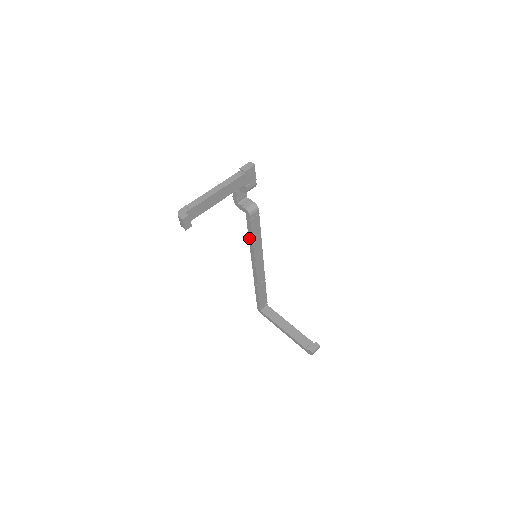
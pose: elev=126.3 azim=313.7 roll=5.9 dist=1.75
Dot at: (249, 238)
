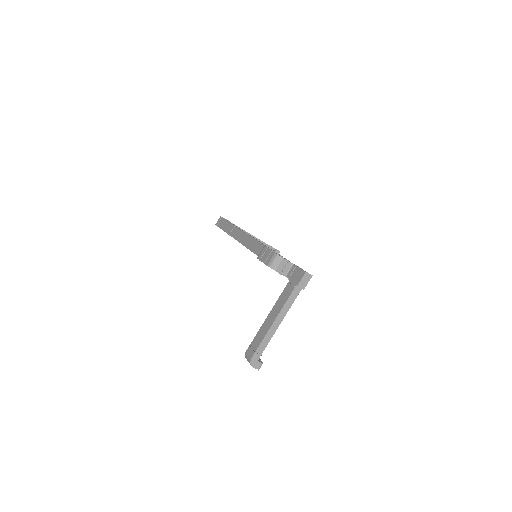
Dot at: occluded
